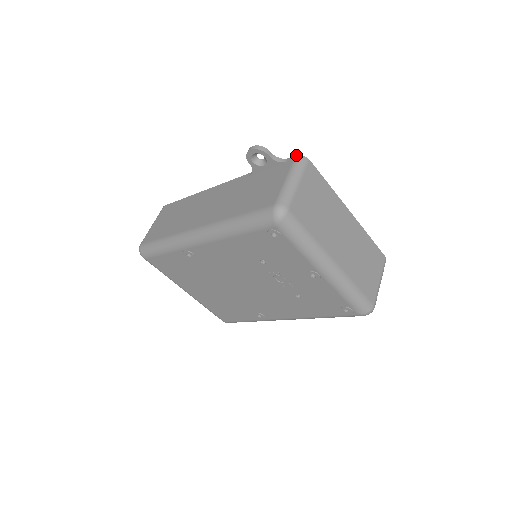
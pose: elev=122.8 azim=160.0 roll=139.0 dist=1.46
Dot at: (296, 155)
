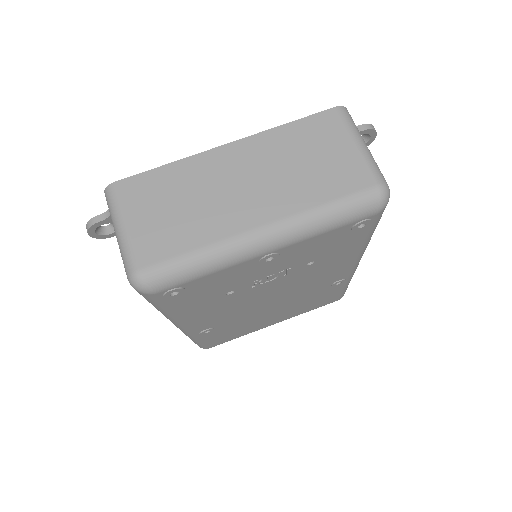
Dot at: occluded
